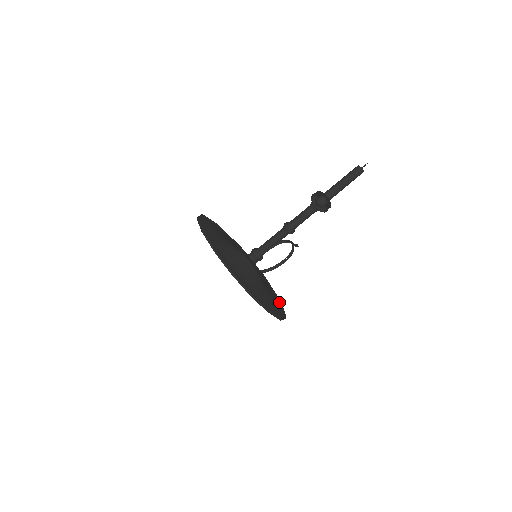
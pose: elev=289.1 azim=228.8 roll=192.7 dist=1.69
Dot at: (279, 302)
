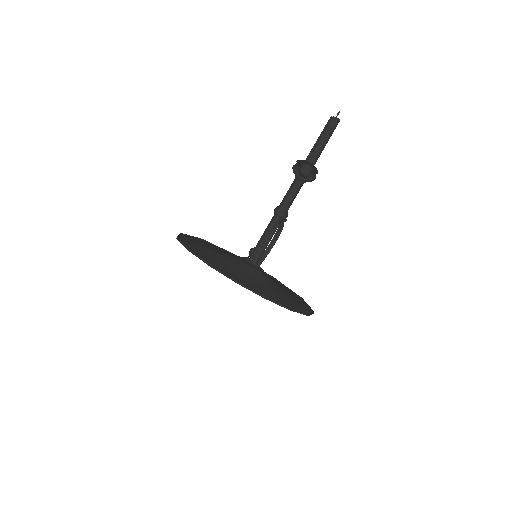
Dot at: (279, 282)
